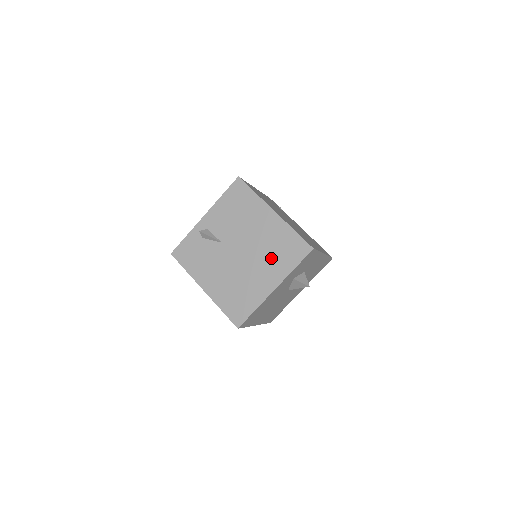
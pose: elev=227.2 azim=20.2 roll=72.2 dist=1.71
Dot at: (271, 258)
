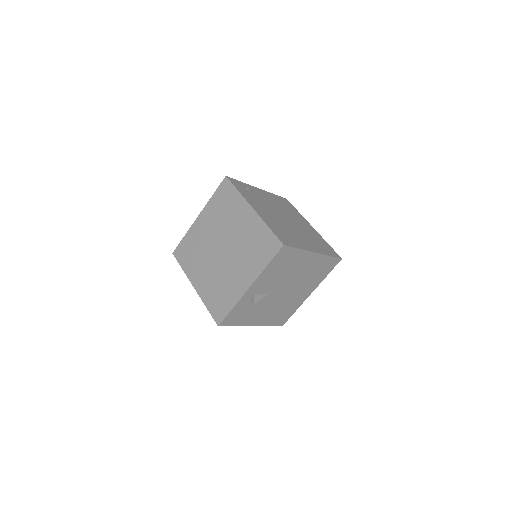
Dot at: (310, 280)
